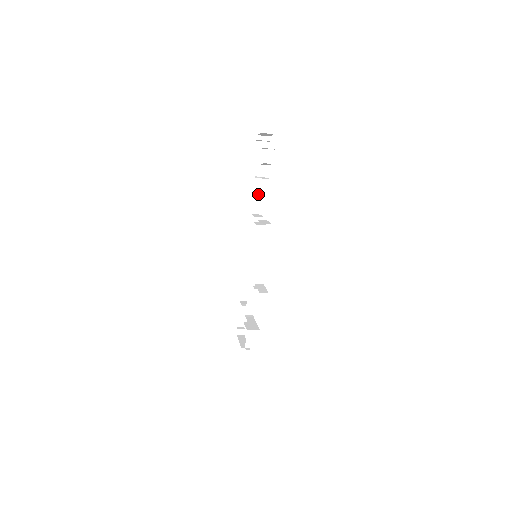
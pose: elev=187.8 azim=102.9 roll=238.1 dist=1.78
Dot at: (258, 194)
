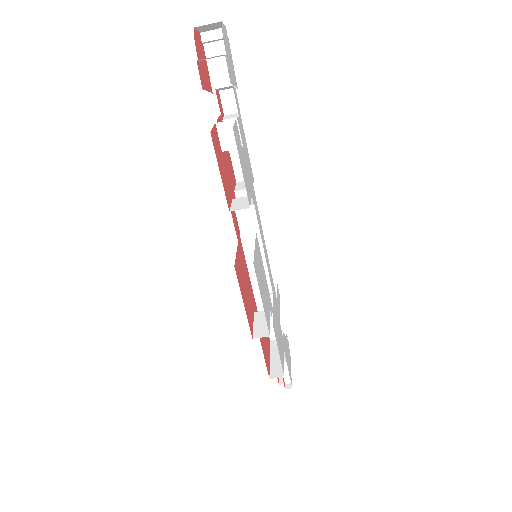
Dot at: occluded
